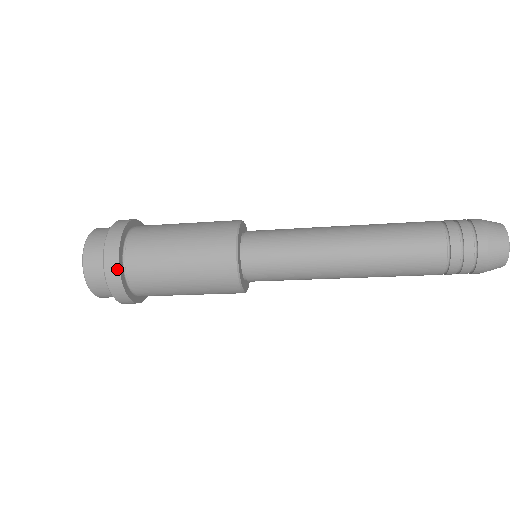
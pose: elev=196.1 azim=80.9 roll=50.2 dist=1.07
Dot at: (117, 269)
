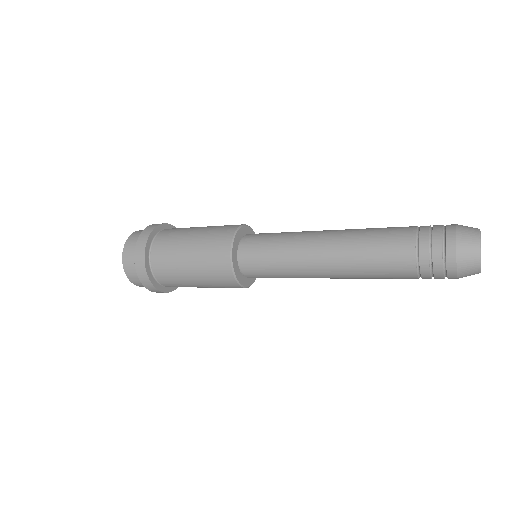
Dot at: (143, 265)
